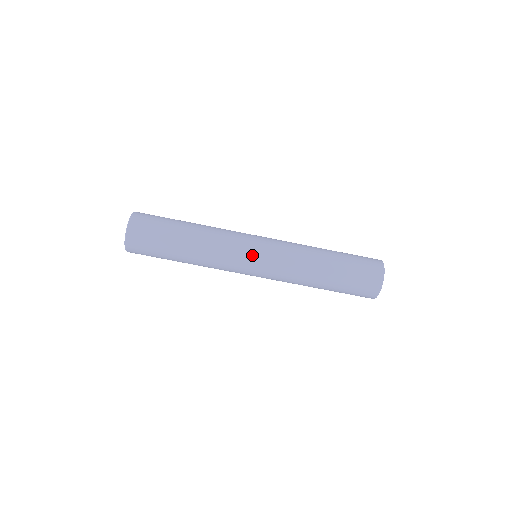
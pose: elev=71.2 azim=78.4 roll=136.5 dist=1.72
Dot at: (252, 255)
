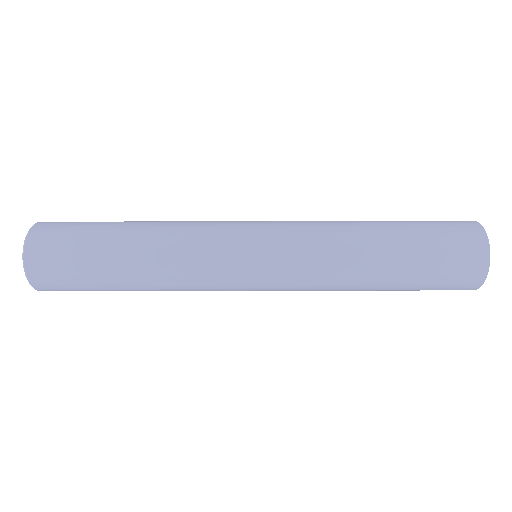
Dot at: (247, 288)
